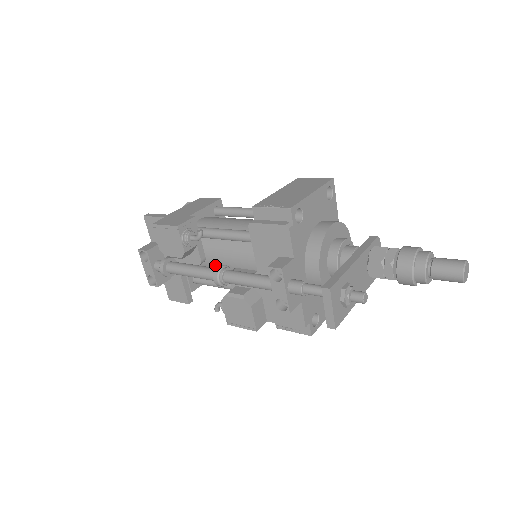
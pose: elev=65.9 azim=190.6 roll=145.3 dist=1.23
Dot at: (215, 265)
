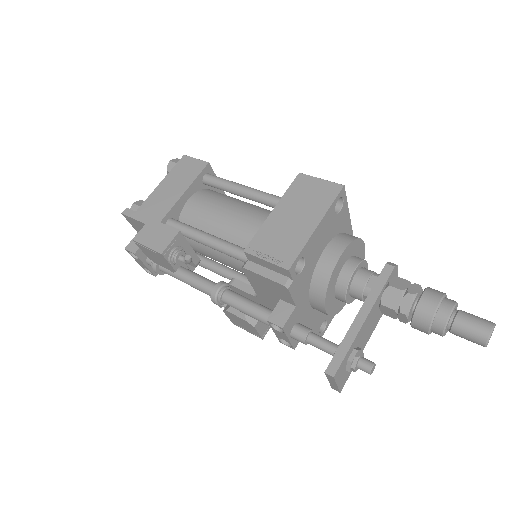
Dot at: occluded
